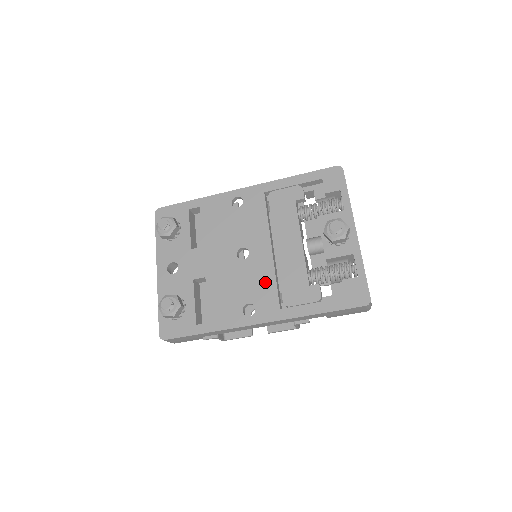
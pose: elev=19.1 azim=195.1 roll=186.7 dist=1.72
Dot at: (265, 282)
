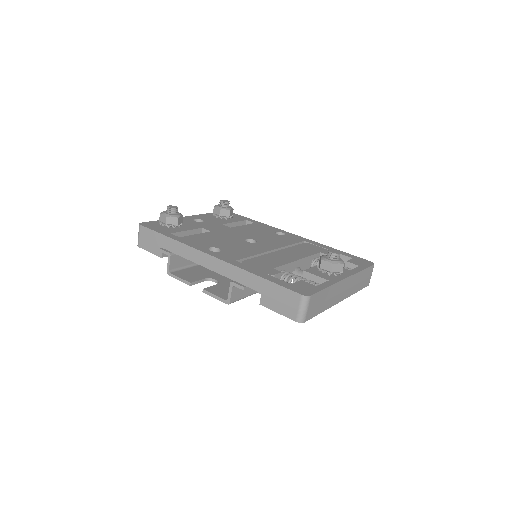
Dot at: (245, 251)
